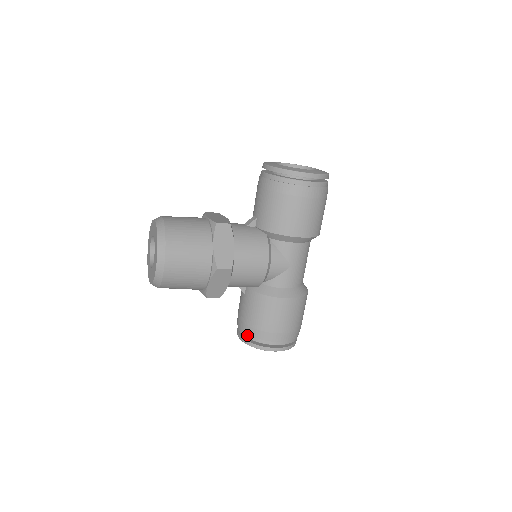
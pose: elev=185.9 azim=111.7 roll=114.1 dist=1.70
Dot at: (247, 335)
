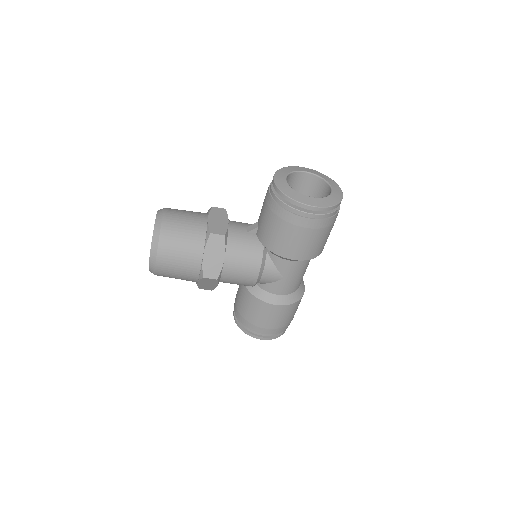
Dot at: (238, 318)
